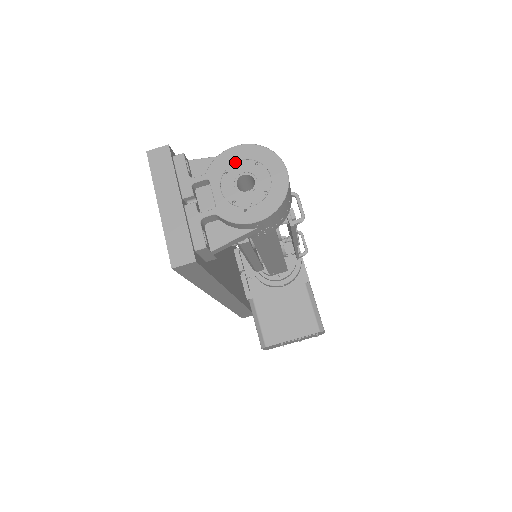
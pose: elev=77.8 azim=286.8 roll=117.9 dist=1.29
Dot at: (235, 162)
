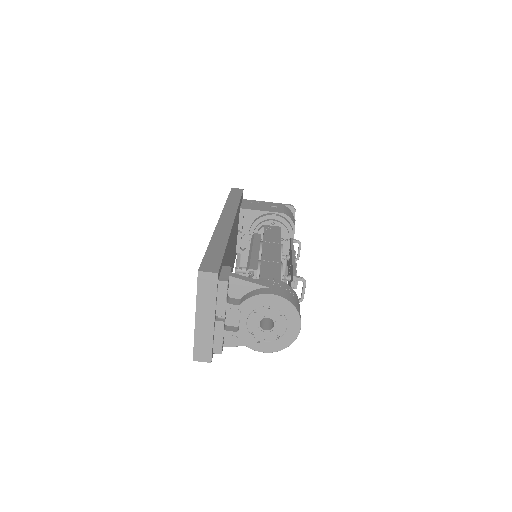
Dot at: (265, 306)
